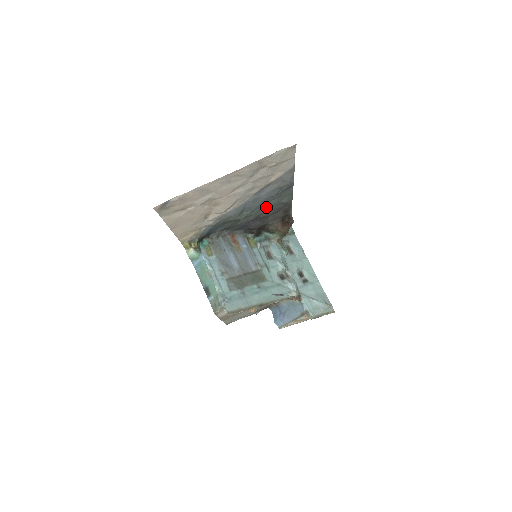
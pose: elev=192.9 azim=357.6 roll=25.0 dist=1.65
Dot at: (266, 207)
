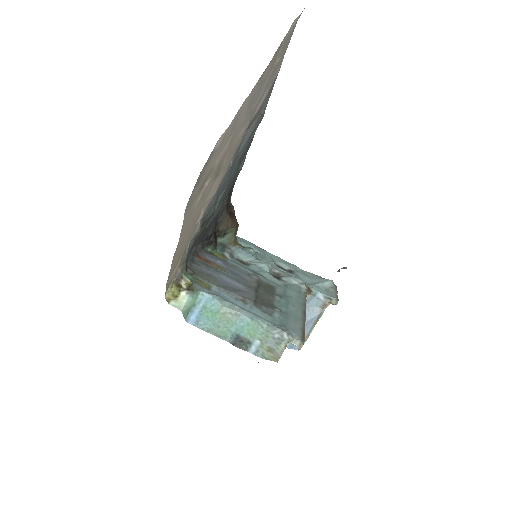
Dot at: occluded
